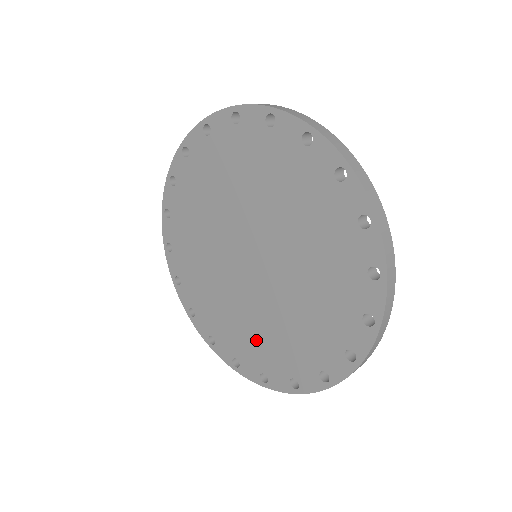
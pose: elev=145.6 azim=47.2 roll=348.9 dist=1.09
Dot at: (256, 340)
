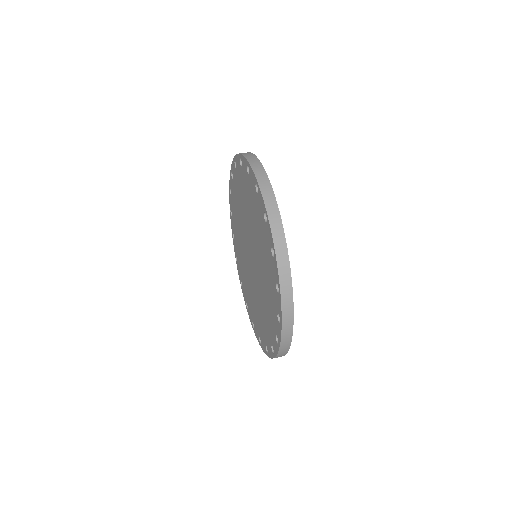
Dot at: (267, 313)
